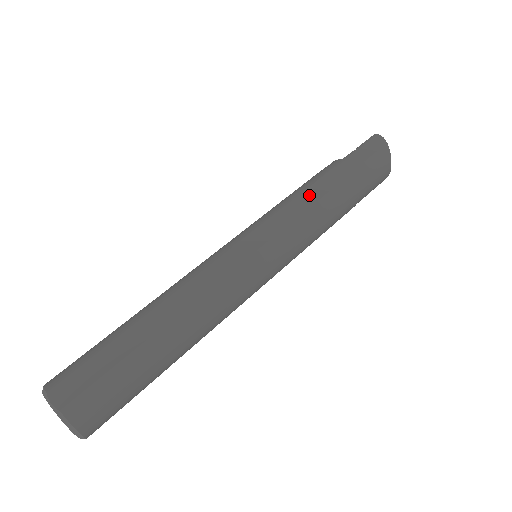
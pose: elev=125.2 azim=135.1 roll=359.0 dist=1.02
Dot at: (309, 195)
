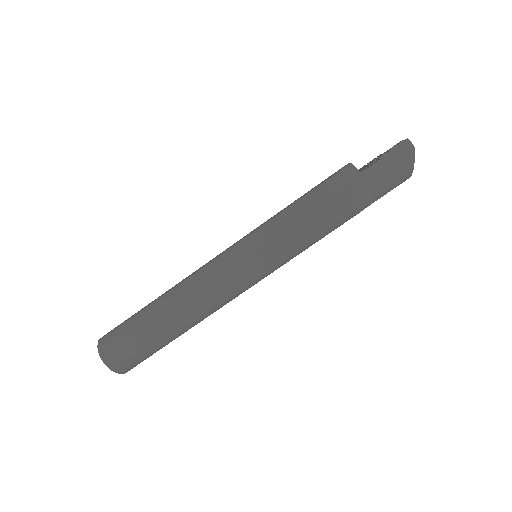
Dot at: (313, 217)
